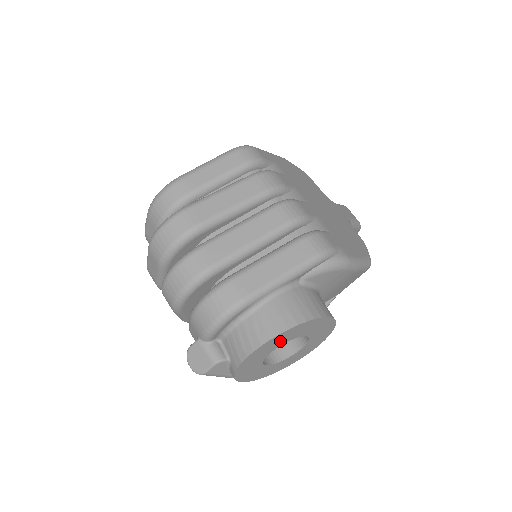
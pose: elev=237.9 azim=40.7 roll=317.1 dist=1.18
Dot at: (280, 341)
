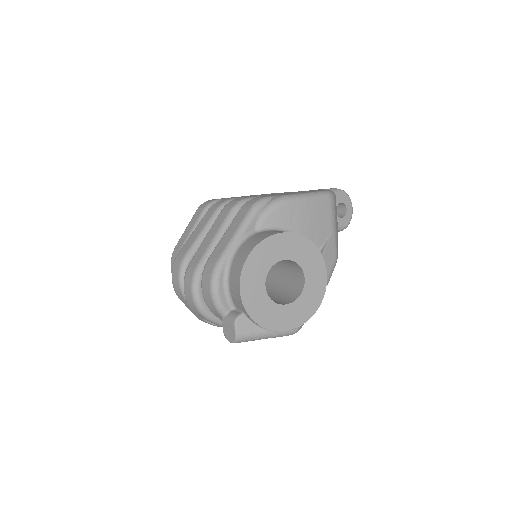
Dot at: (258, 271)
